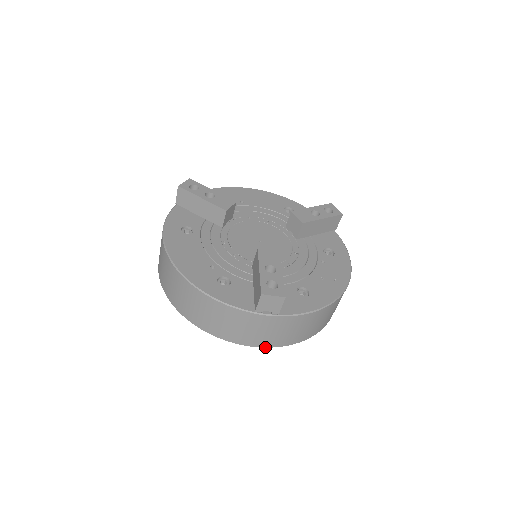
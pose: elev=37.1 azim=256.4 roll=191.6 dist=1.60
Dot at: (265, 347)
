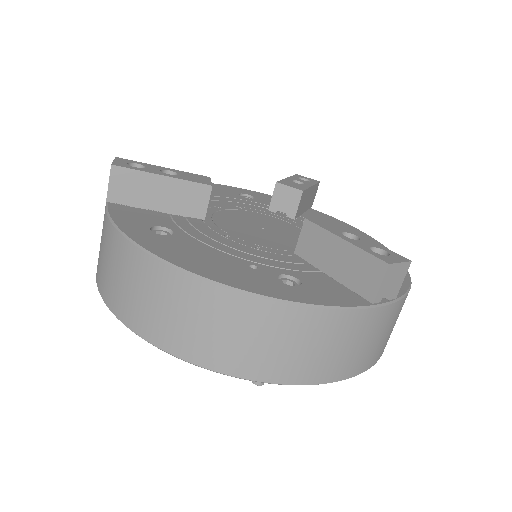
Dot at: (365, 370)
